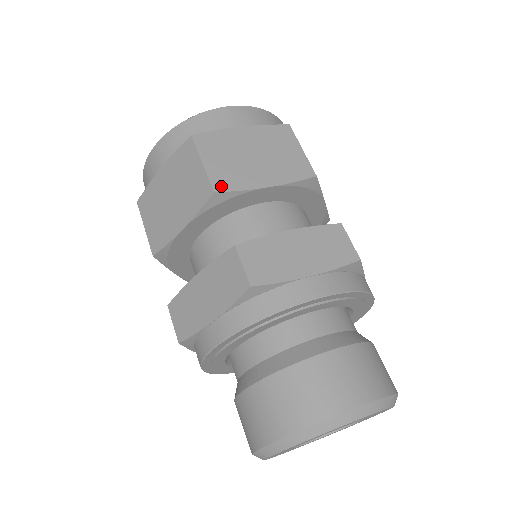
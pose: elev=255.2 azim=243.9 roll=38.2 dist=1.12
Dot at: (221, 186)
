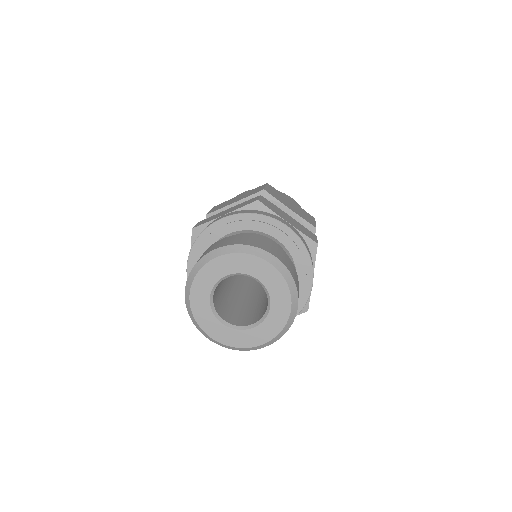
Dot at: (268, 192)
